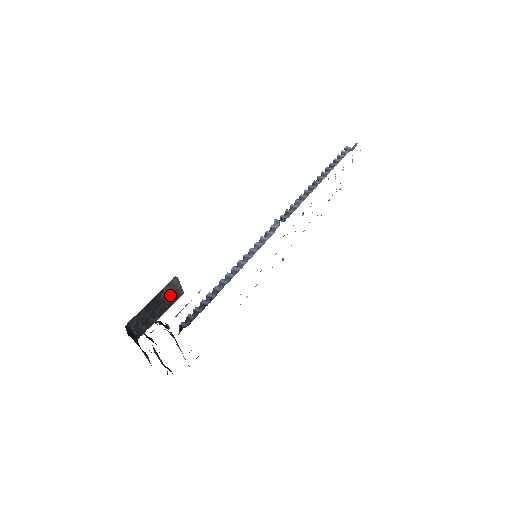
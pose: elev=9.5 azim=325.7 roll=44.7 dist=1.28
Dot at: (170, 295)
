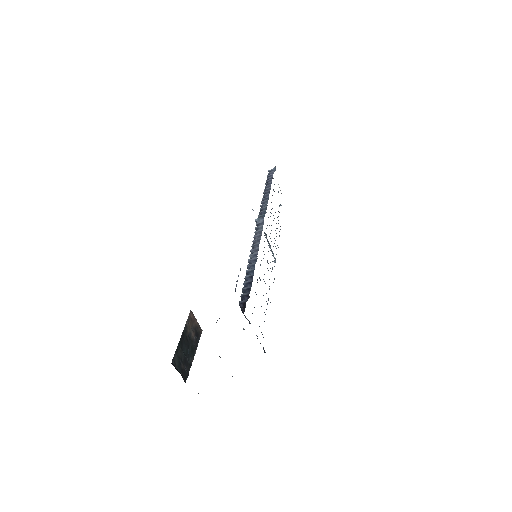
Dot at: (193, 332)
